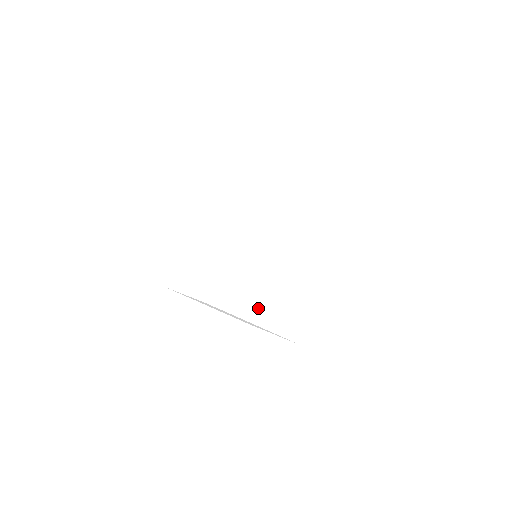
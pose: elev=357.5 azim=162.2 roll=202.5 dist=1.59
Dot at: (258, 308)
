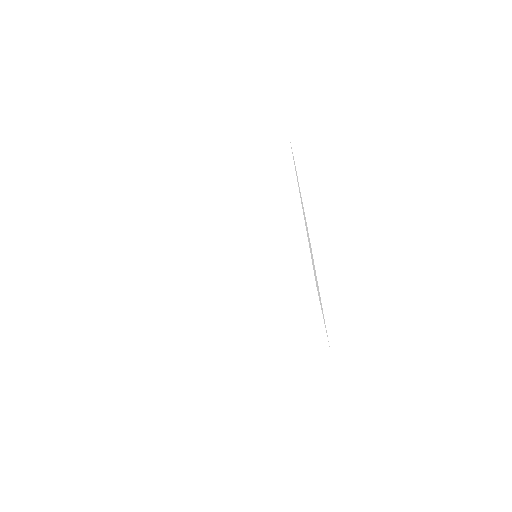
Dot at: occluded
